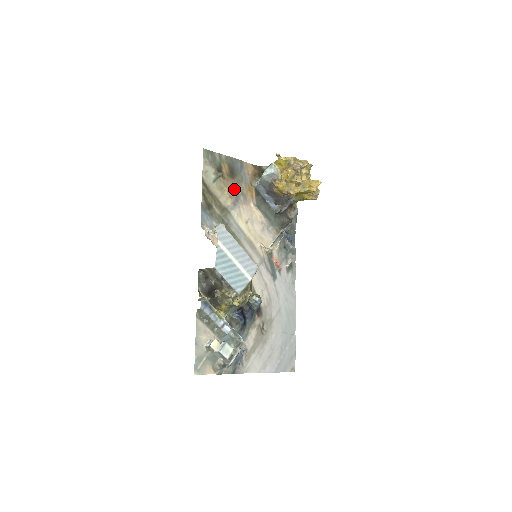
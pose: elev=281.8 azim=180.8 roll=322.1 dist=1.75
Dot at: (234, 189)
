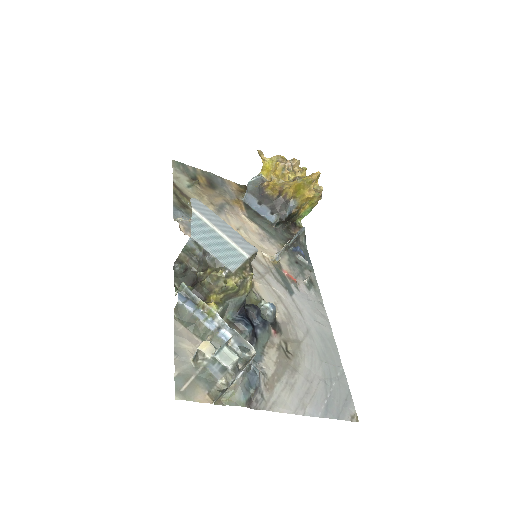
Dot at: (216, 198)
